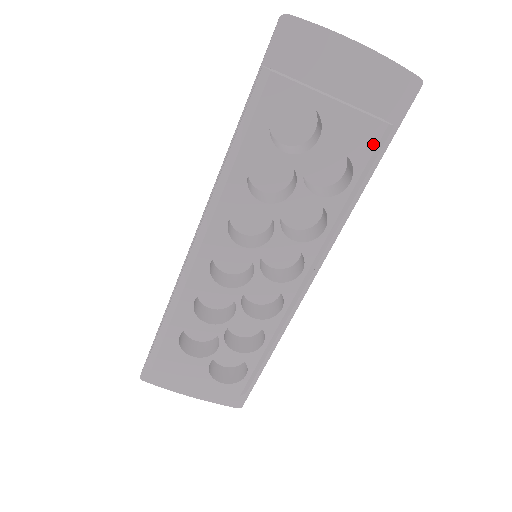
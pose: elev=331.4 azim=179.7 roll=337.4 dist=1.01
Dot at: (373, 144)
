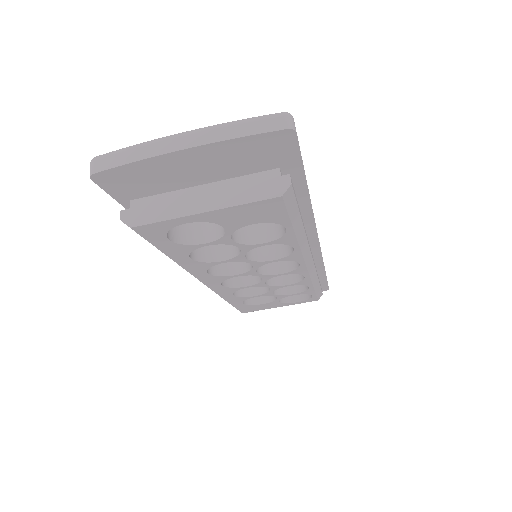
Dot at: (281, 209)
